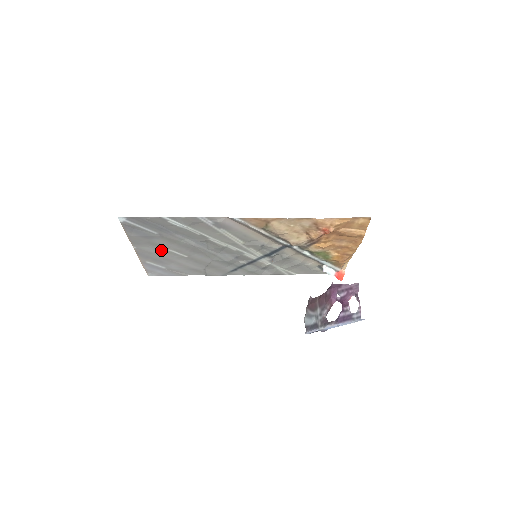
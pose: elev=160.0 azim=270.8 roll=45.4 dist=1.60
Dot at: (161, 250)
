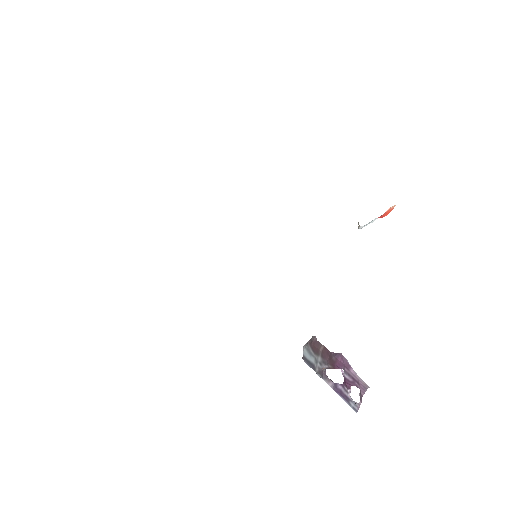
Dot at: occluded
